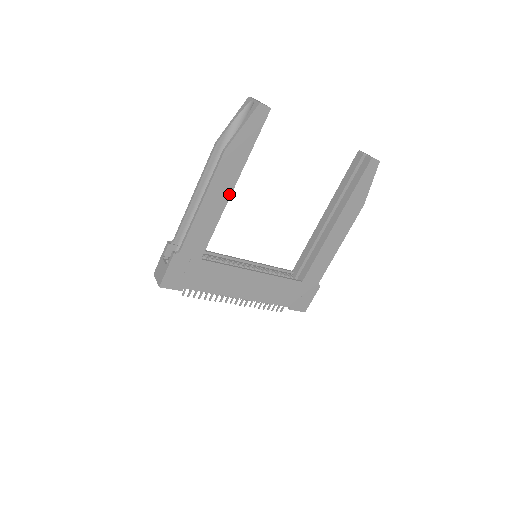
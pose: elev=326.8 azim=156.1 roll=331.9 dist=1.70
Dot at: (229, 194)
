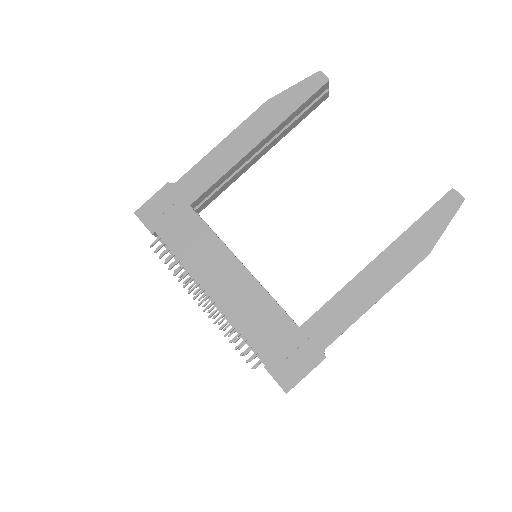
Dot at: (253, 146)
